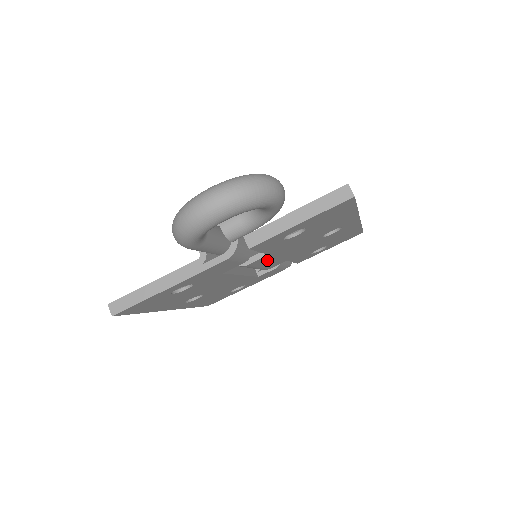
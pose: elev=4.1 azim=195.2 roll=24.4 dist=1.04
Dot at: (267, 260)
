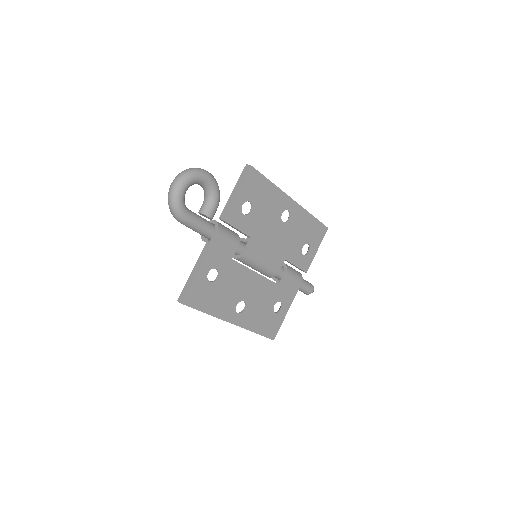
Dot at: (260, 250)
